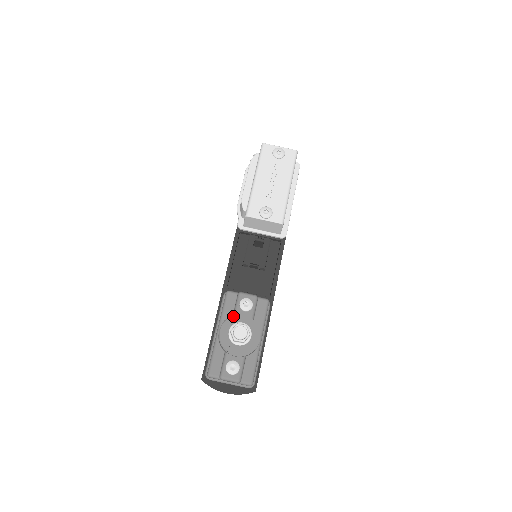
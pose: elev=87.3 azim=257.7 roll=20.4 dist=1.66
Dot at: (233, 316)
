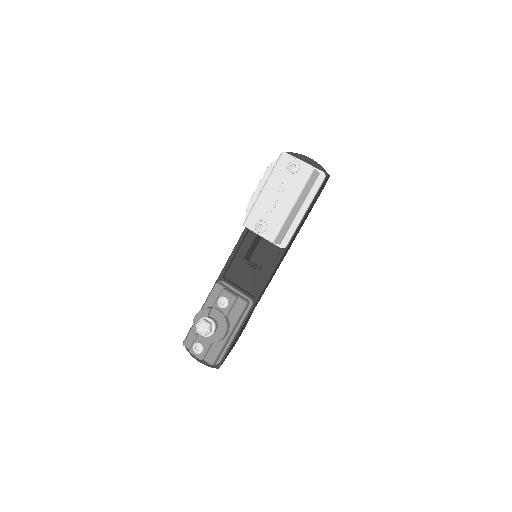
Dot at: (208, 309)
